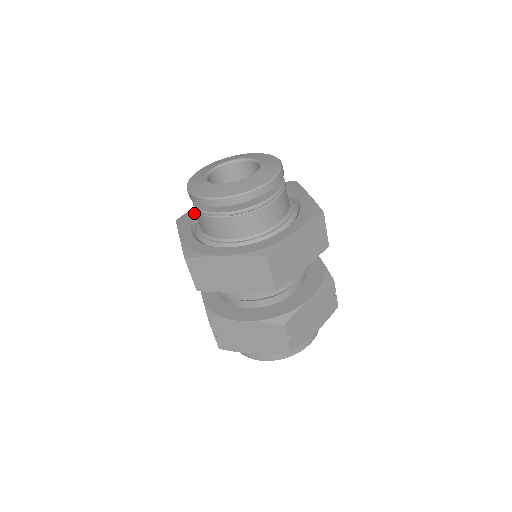
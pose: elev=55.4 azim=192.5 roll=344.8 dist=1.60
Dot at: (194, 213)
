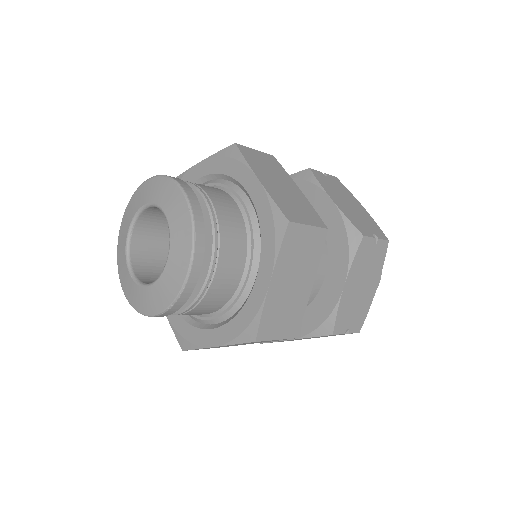
Dot at: occluded
